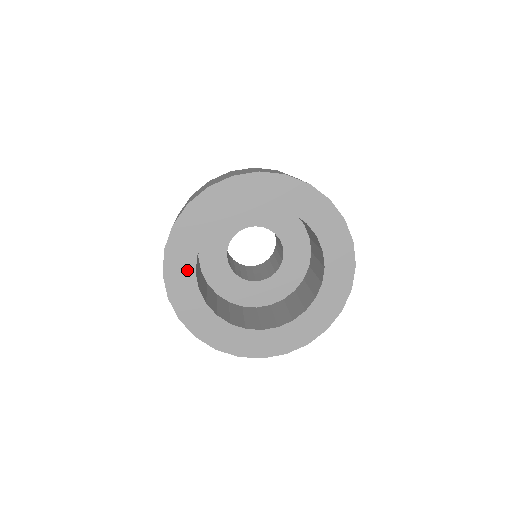
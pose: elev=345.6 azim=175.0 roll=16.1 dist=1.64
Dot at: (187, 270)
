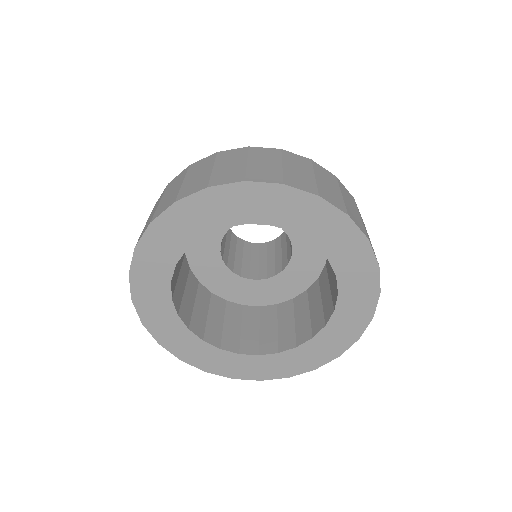
Dot at: (194, 344)
